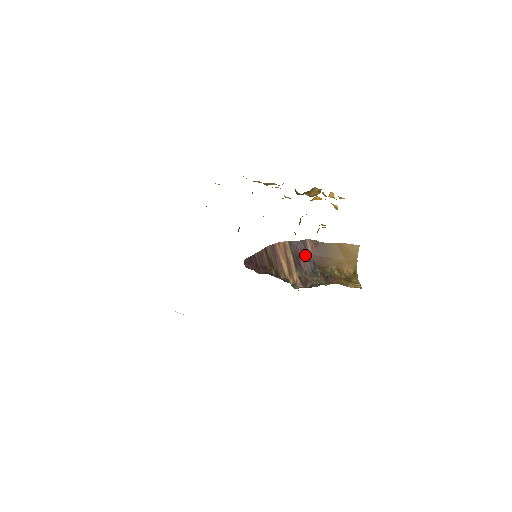
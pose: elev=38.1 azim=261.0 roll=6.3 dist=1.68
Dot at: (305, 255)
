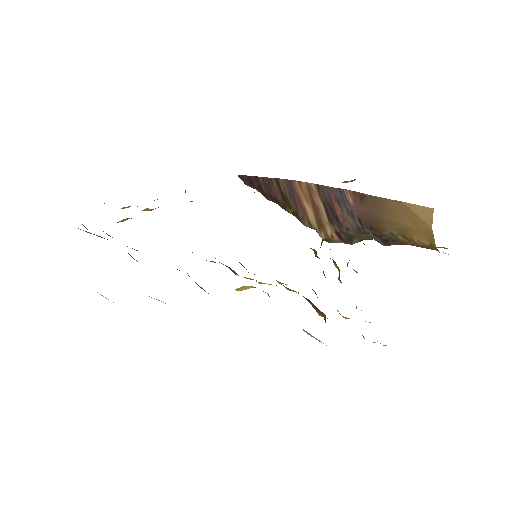
Dot at: (344, 208)
